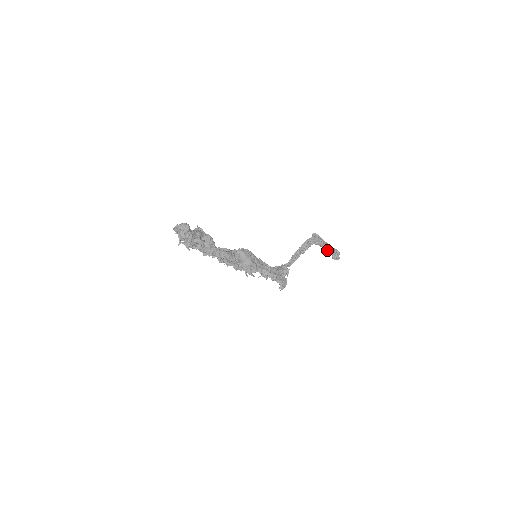
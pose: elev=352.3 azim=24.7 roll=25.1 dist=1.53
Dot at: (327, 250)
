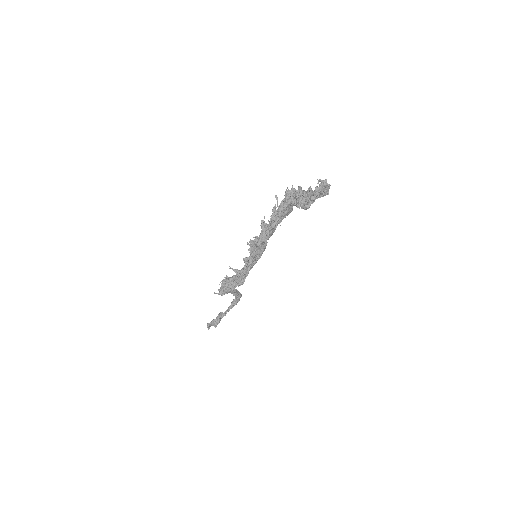
Dot at: (222, 314)
